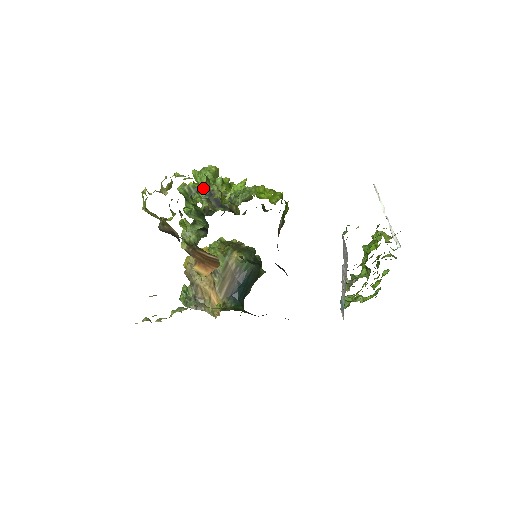
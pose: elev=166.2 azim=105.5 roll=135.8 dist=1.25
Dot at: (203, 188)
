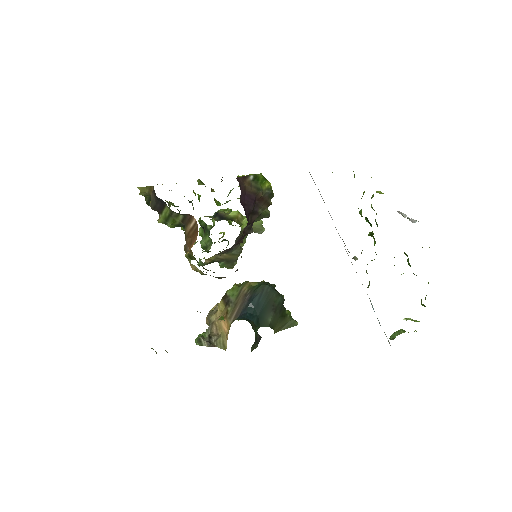
Dot at: occluded
